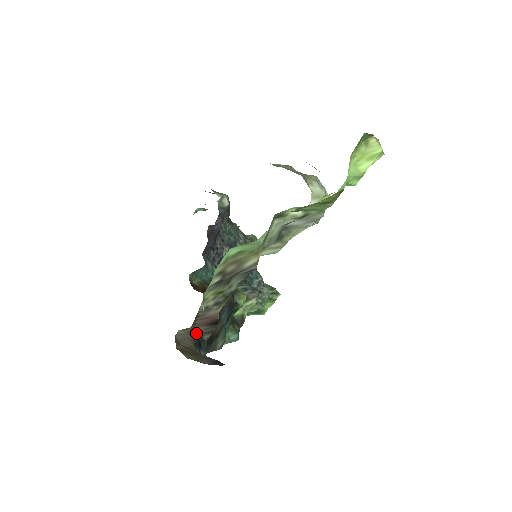
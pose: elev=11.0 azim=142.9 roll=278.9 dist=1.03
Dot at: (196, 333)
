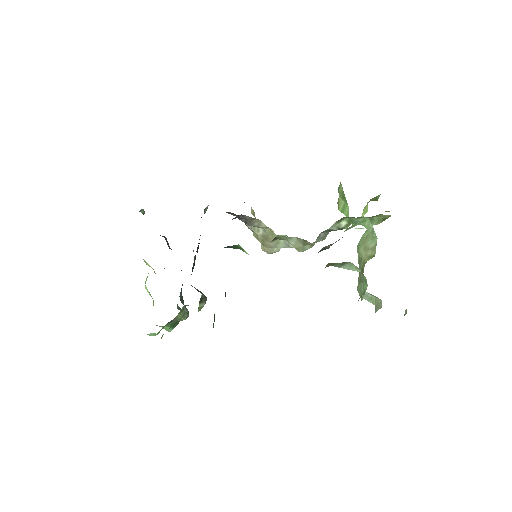
Dot at: occluded
